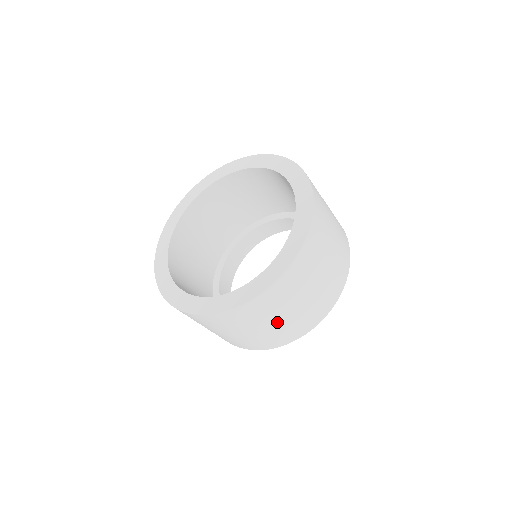
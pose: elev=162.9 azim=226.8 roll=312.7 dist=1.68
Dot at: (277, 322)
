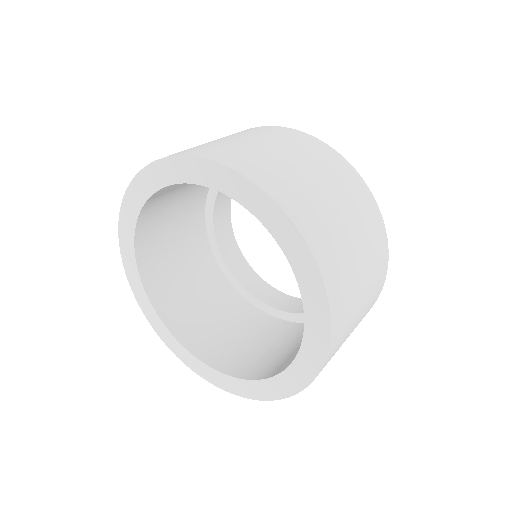
Dot at: occluded
